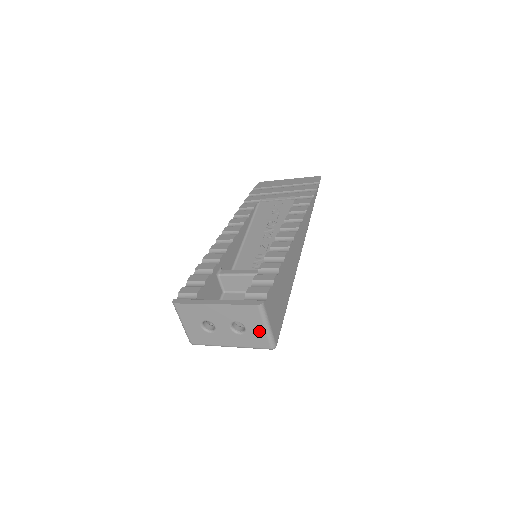
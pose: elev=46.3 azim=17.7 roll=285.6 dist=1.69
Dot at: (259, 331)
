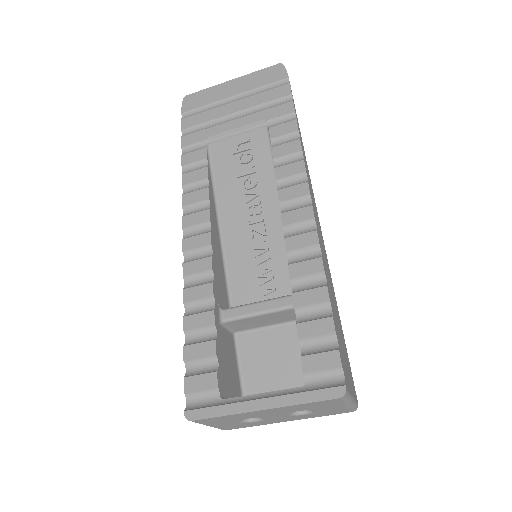
Dot at: (337, 408)
